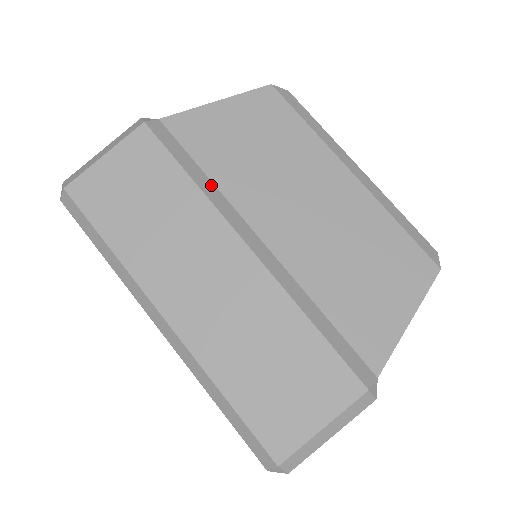
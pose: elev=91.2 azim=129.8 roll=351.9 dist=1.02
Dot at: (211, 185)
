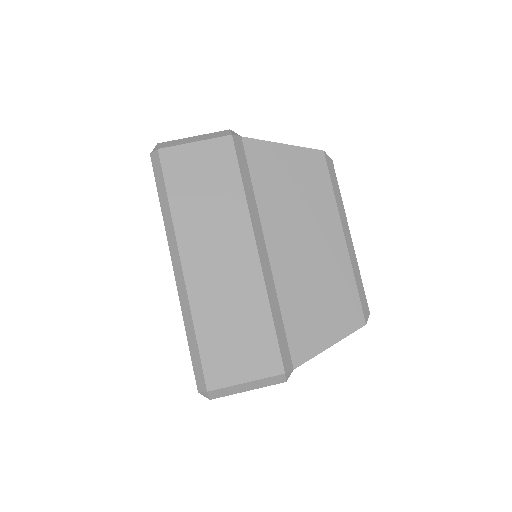
Dot at: (253, 198)
